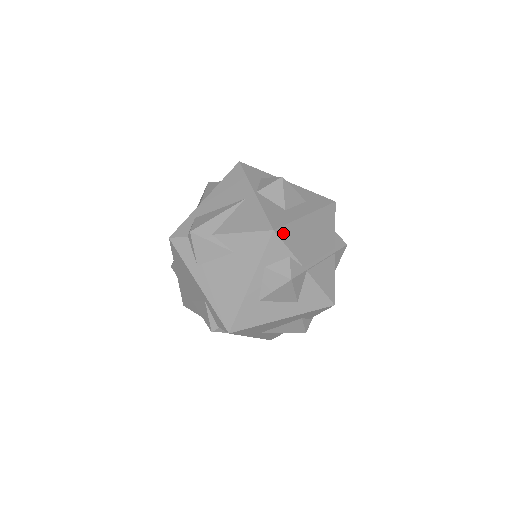
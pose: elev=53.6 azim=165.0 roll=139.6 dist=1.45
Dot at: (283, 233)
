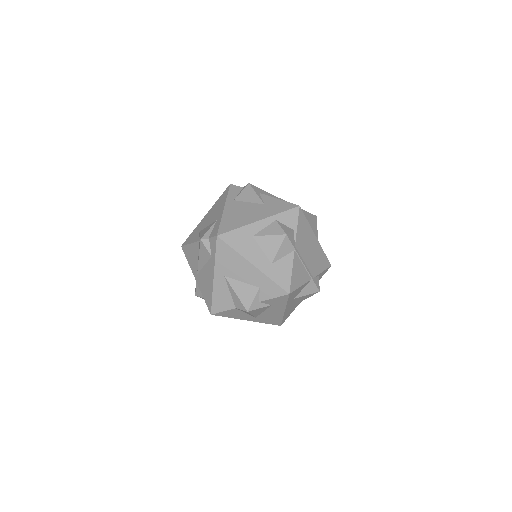
Dot at: (302, 216)
